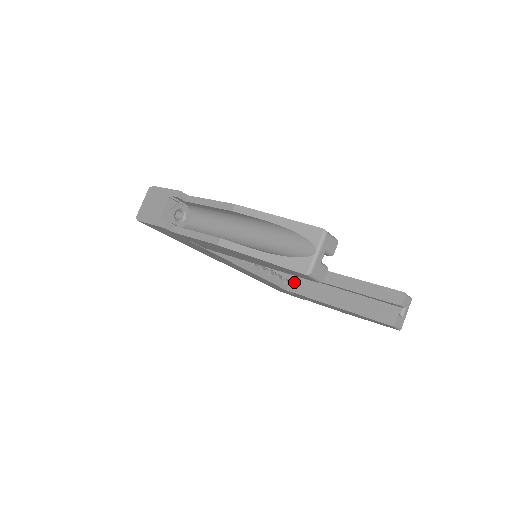
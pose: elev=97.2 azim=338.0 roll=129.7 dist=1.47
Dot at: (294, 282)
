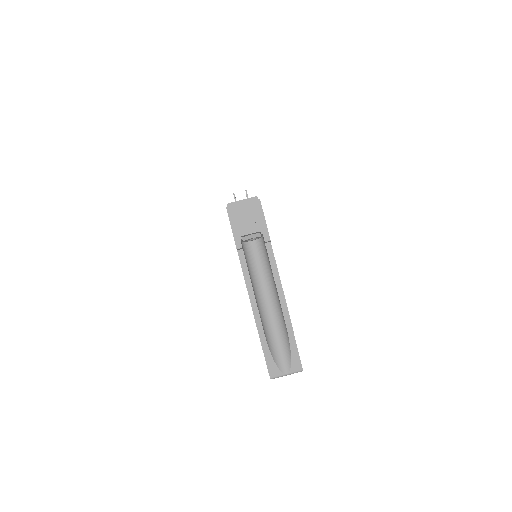
Dot at: occluded
